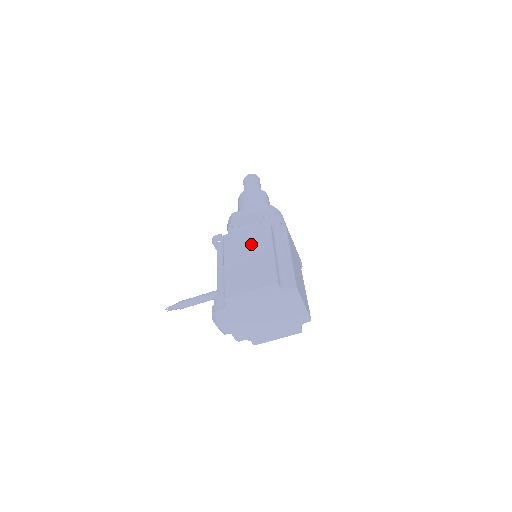
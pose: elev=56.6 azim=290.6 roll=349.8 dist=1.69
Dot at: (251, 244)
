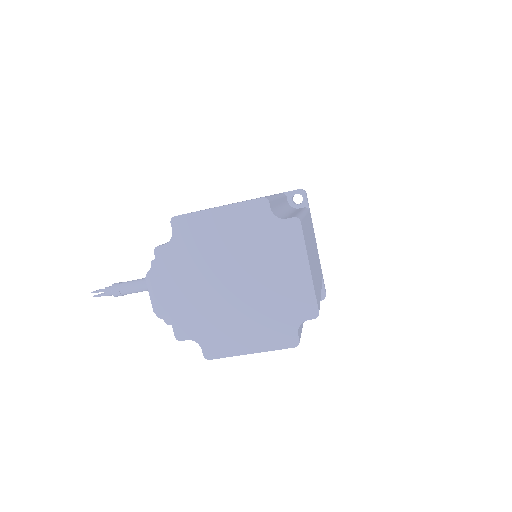
Dot at: occluded
